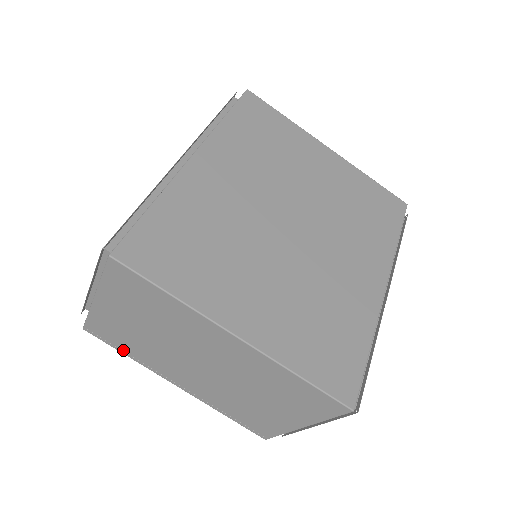
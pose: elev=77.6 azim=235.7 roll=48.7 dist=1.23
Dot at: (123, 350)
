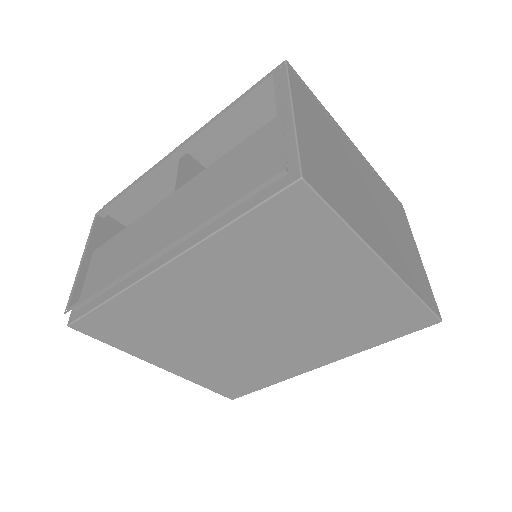
Dot at: occluded
